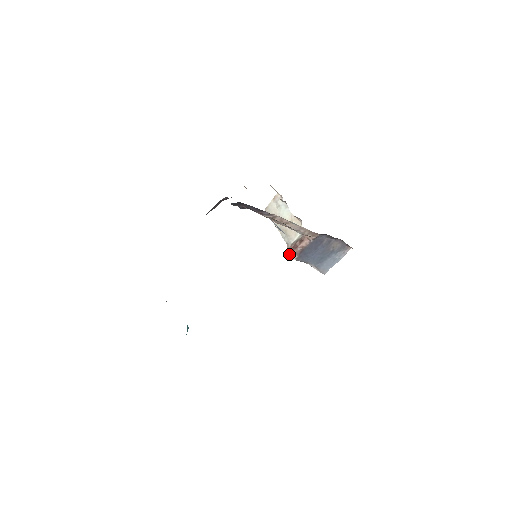
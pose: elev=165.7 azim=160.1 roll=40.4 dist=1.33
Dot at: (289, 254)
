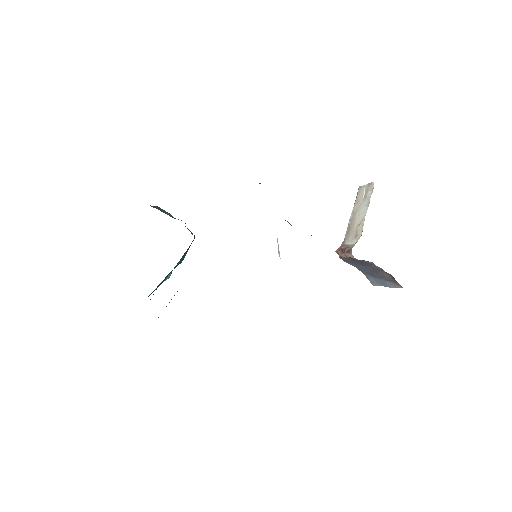
Dot at: (336, 252)
